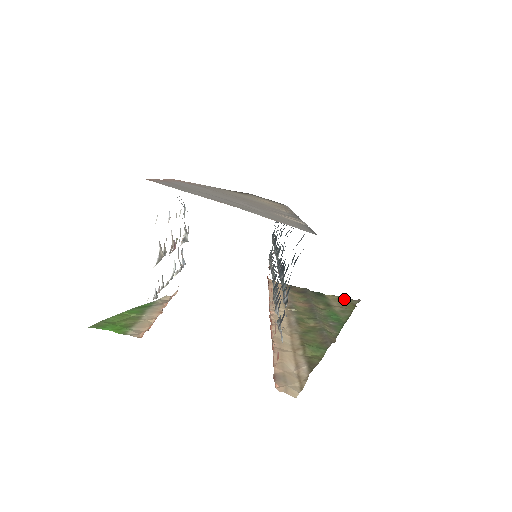
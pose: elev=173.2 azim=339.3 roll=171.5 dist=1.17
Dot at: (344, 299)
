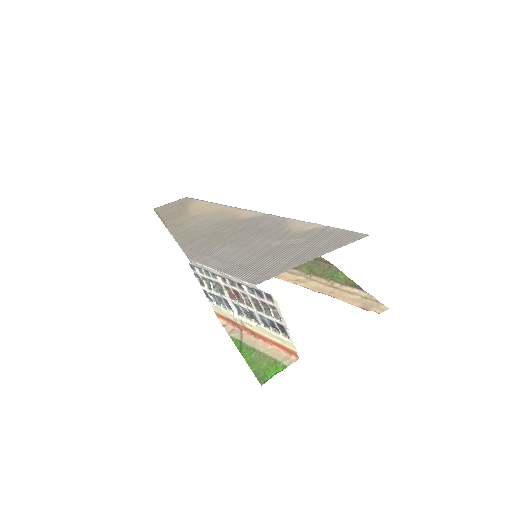
Dot at: occluded
